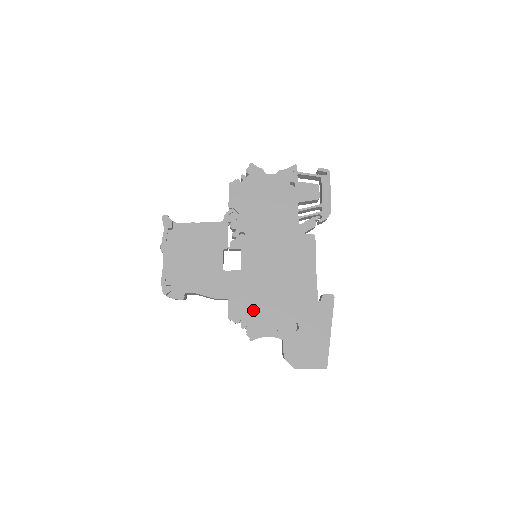
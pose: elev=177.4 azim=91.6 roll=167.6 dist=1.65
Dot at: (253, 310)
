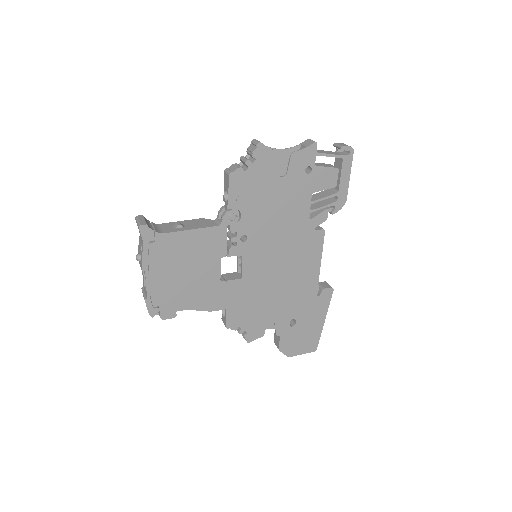
Dot at: (252, 315)
